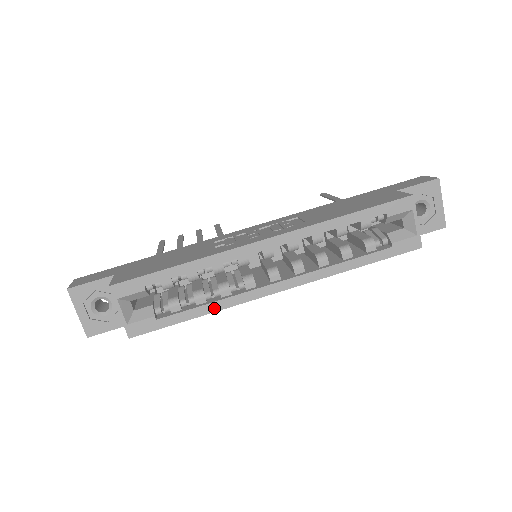
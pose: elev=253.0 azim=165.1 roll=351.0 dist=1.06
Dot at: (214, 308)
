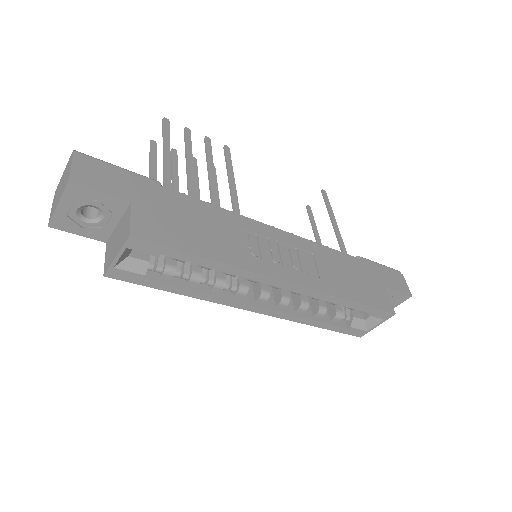
Dot at: (198, 296)
